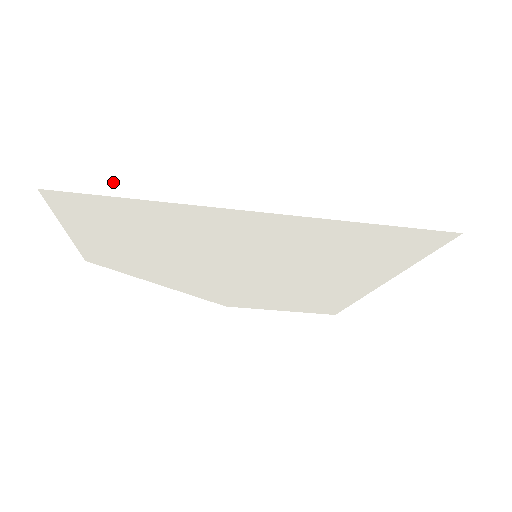
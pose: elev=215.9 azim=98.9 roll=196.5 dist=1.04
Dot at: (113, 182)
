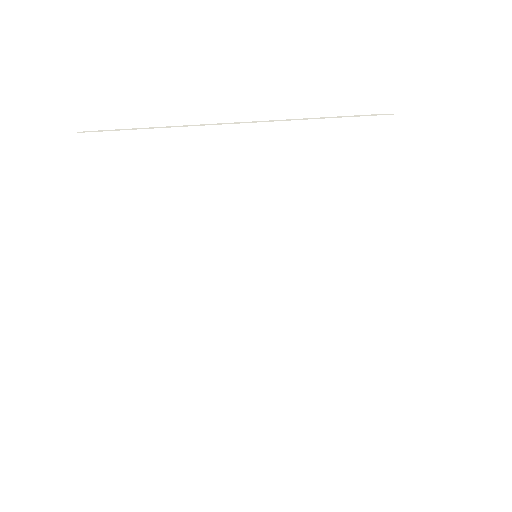
Dot at: occluded
